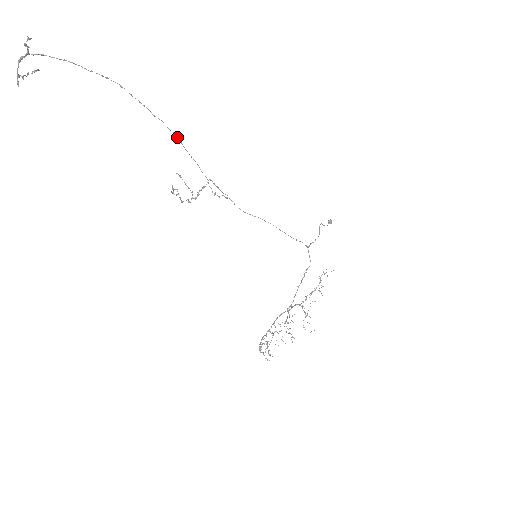
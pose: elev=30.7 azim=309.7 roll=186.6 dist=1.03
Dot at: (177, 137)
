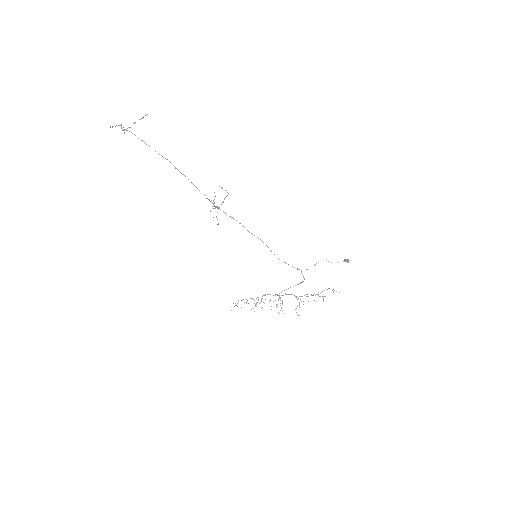
Dot at: occluded
